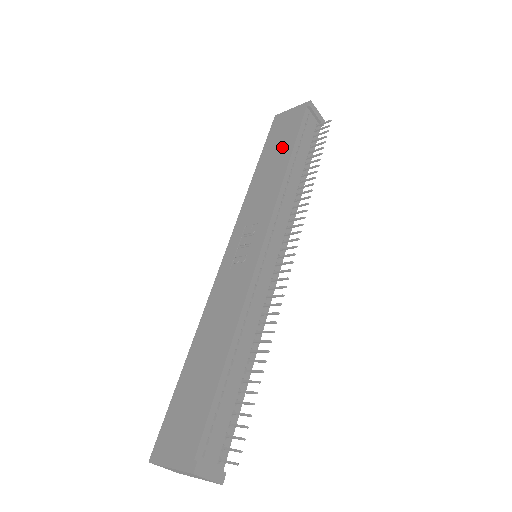
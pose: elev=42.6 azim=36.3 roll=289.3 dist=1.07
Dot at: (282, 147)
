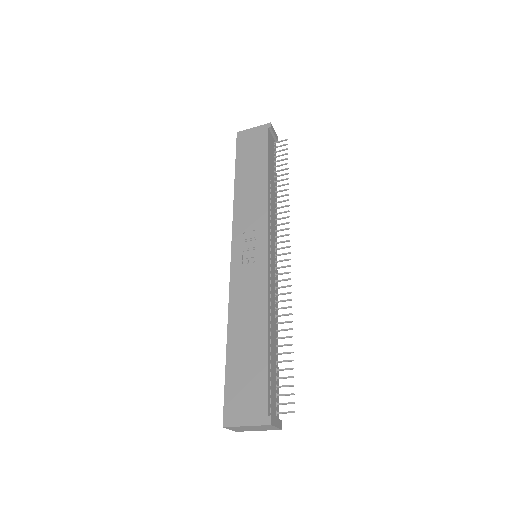
Dot at: (256, 163)
